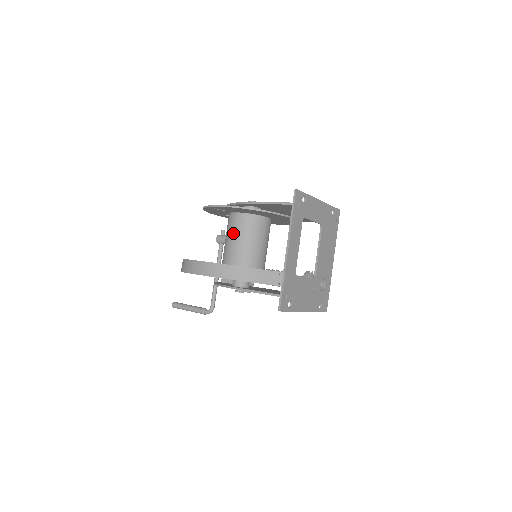
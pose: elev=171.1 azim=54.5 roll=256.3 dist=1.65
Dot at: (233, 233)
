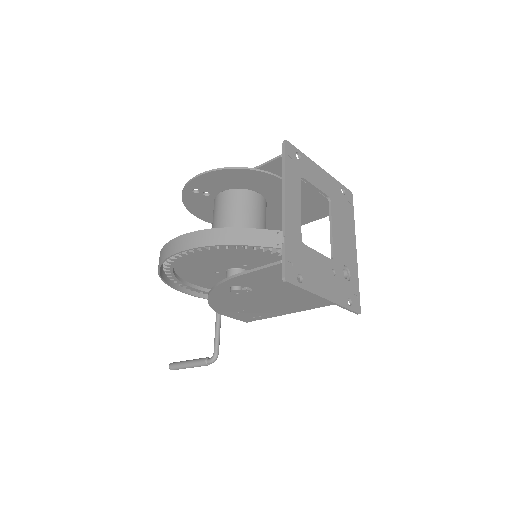
Dot at: (218, 215)
